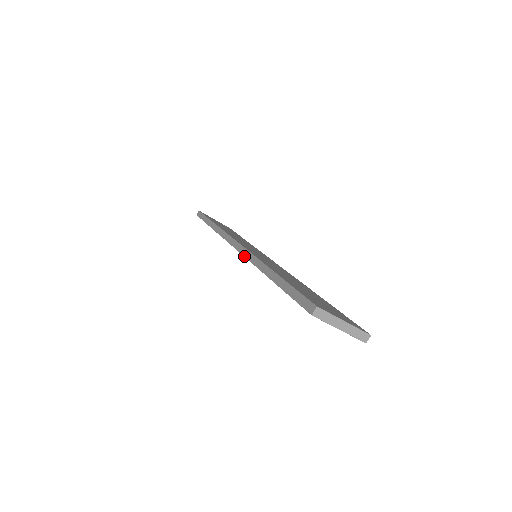
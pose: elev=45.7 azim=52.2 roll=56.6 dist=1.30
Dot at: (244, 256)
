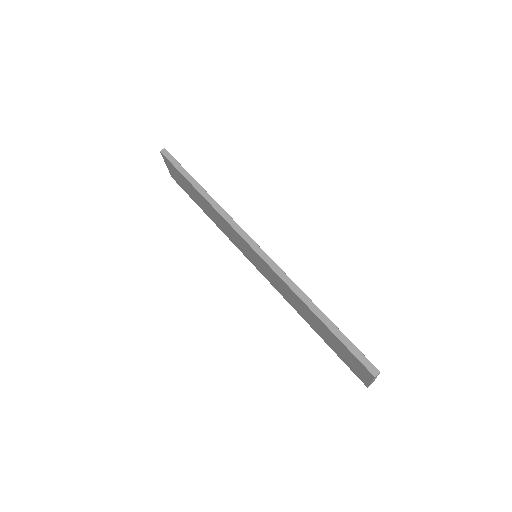
Dot at: (272, 268)
